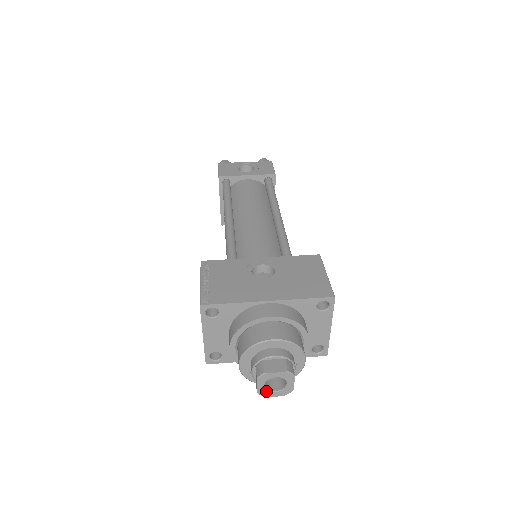
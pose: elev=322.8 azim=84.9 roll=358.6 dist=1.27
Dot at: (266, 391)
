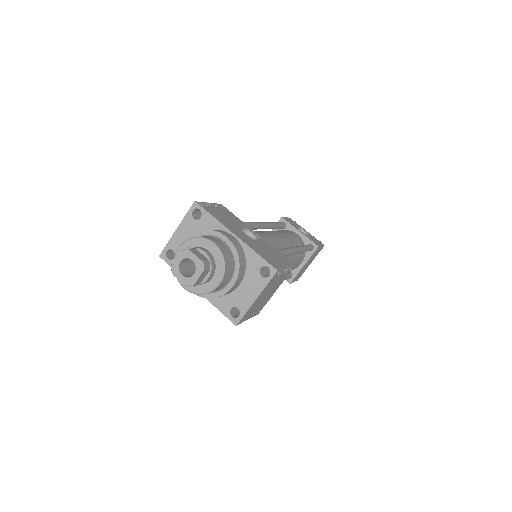
Dot at: (177, 269)
